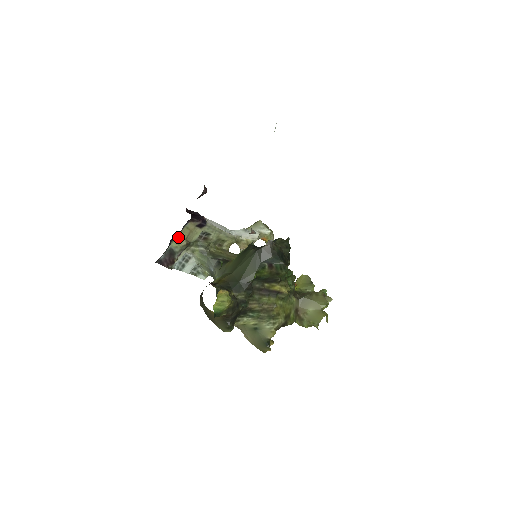
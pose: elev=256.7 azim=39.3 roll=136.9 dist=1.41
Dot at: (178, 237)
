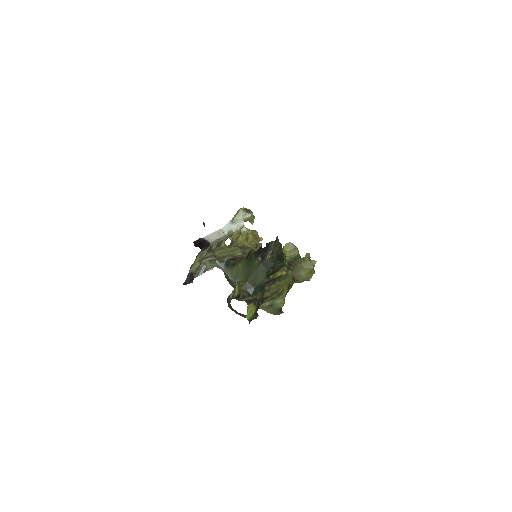
Dot at: (193, 264)
